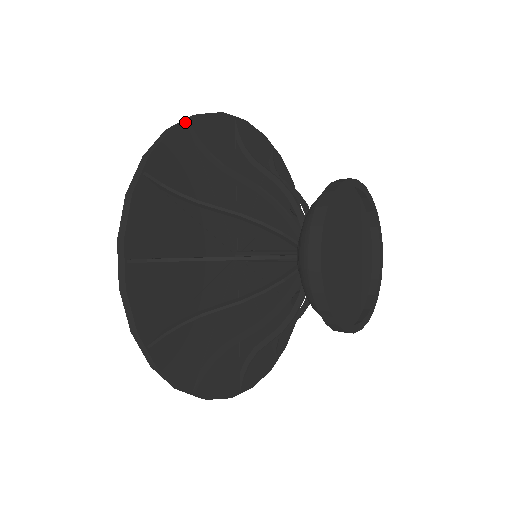
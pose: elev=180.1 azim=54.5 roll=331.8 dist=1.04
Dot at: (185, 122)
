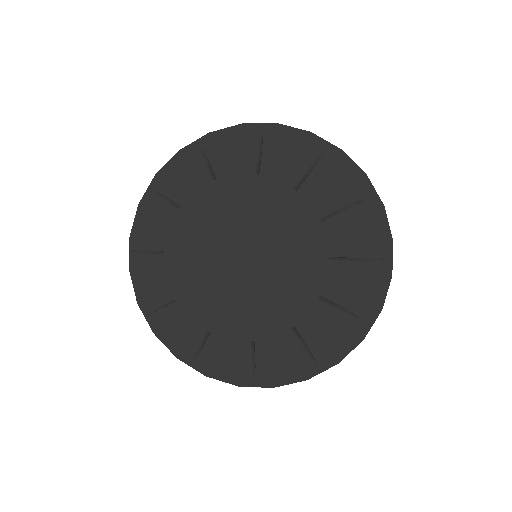
Dot at: (147, 190)
